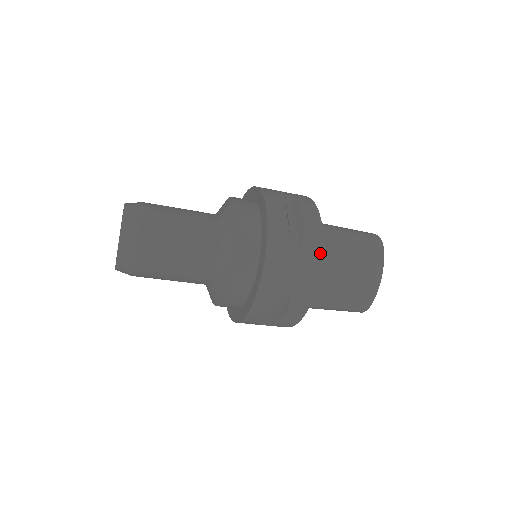
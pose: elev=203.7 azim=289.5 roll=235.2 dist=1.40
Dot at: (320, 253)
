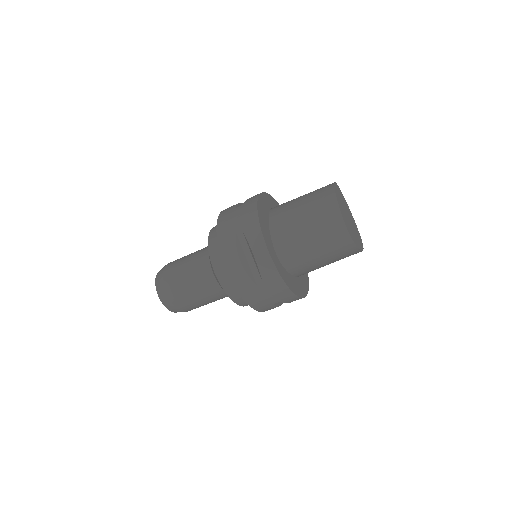
Dot at: (256, 198)
